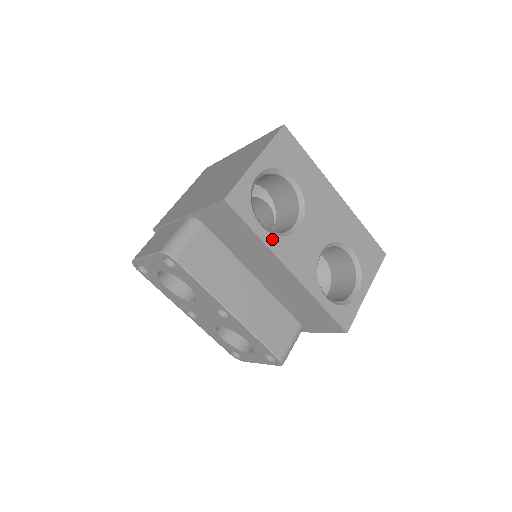
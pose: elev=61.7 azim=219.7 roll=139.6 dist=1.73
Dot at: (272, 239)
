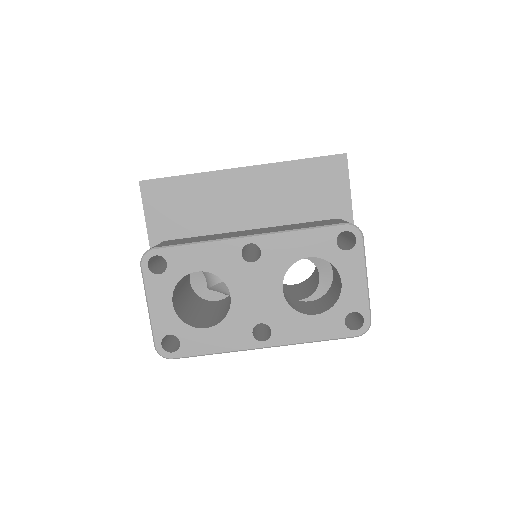
Dot at: occluded
